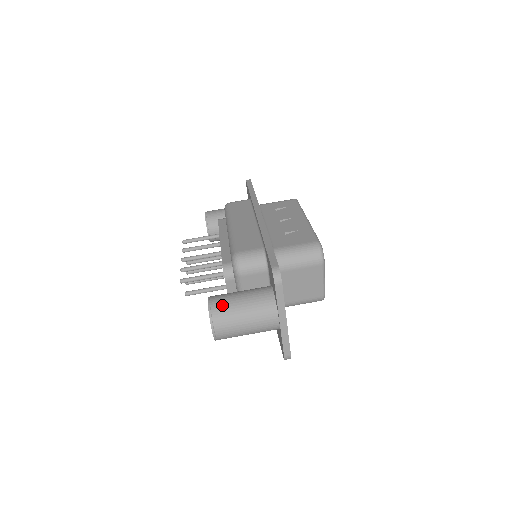
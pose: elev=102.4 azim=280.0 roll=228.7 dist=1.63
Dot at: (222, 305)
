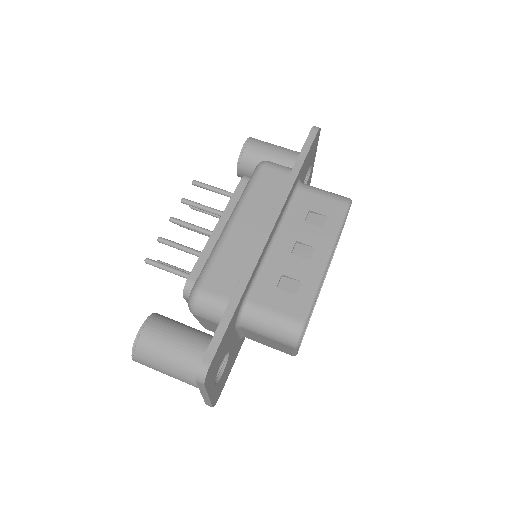
Dot at: (150, 345)
